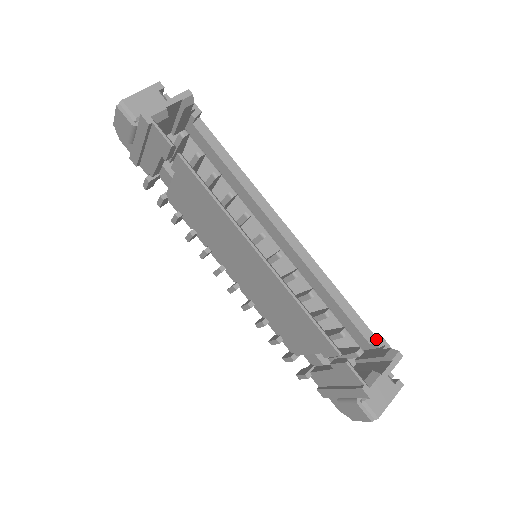
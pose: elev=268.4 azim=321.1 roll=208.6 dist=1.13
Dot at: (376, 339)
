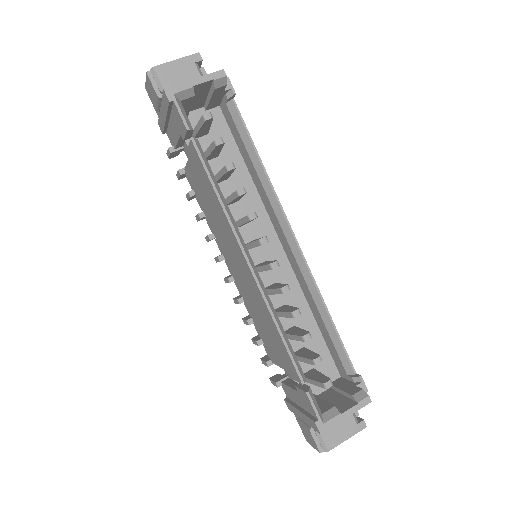
Dot at: (354, 373)
